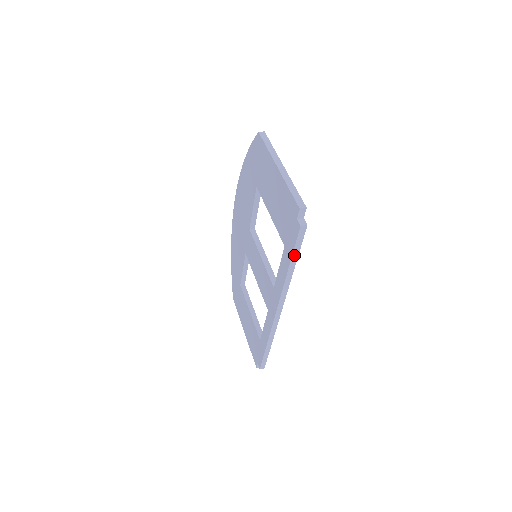
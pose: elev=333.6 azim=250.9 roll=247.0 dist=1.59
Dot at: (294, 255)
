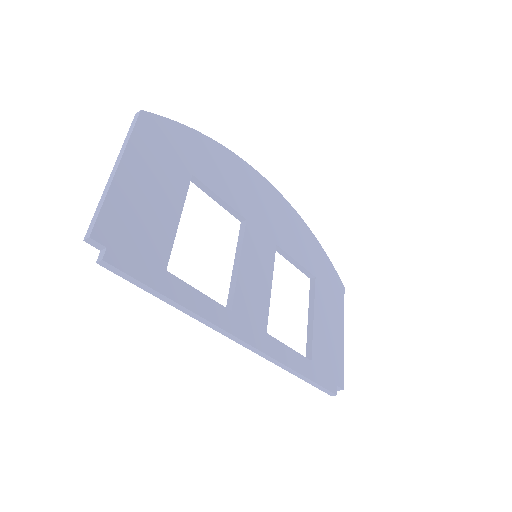
Dot at: (149, 290)
